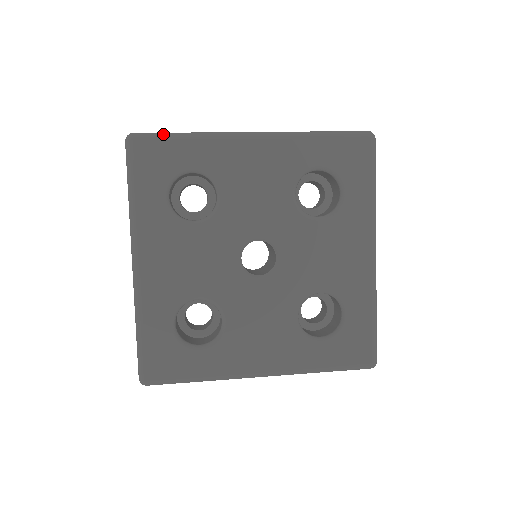
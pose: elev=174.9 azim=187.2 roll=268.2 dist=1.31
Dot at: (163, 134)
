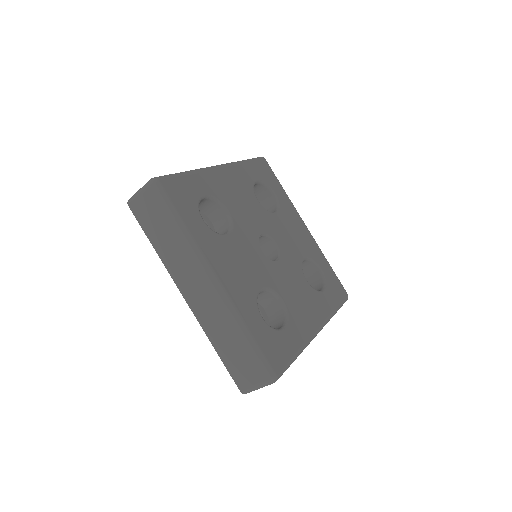
Dot at: occluded
